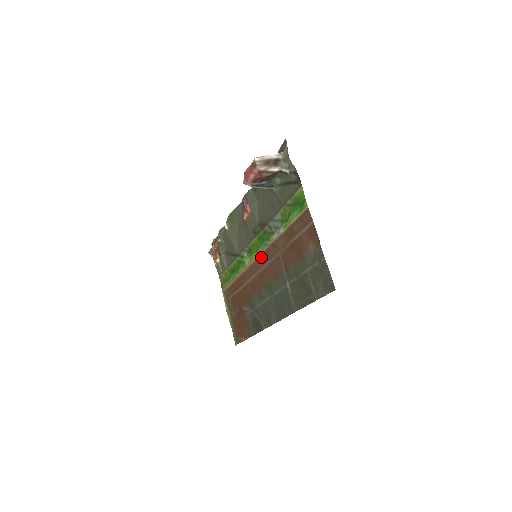
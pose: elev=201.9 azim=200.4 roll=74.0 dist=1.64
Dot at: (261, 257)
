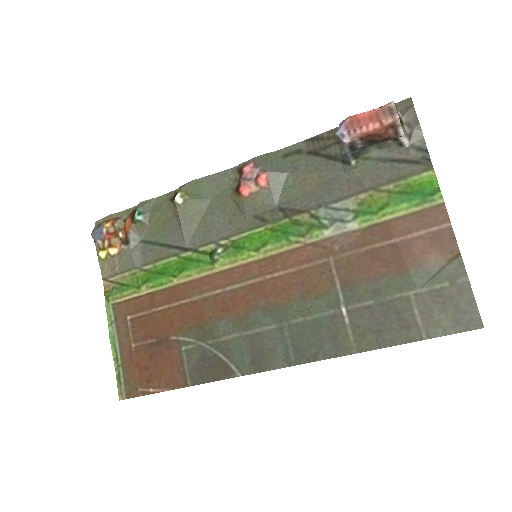
Dot at: (269, 259)
